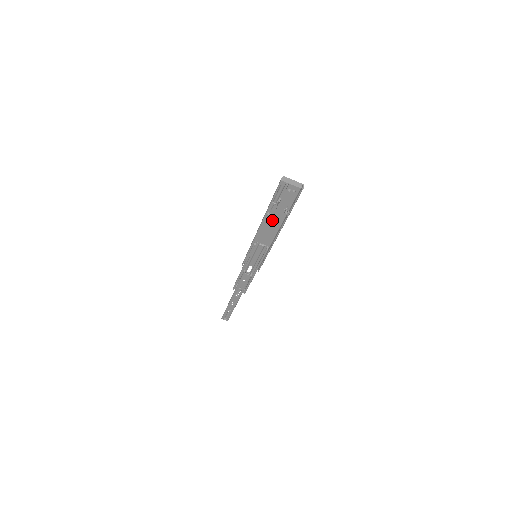
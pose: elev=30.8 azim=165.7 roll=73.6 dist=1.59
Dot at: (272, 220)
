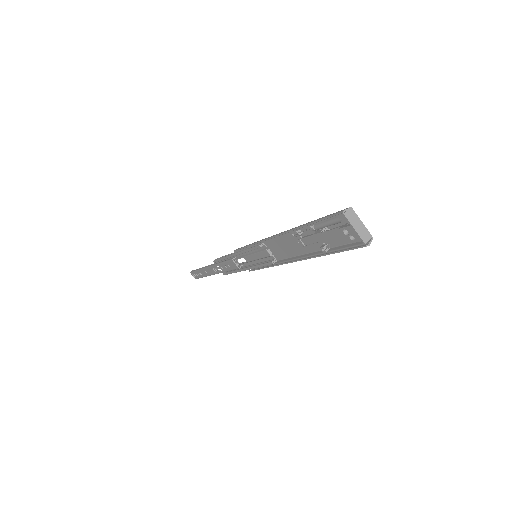
Dot at: (298, 241)
